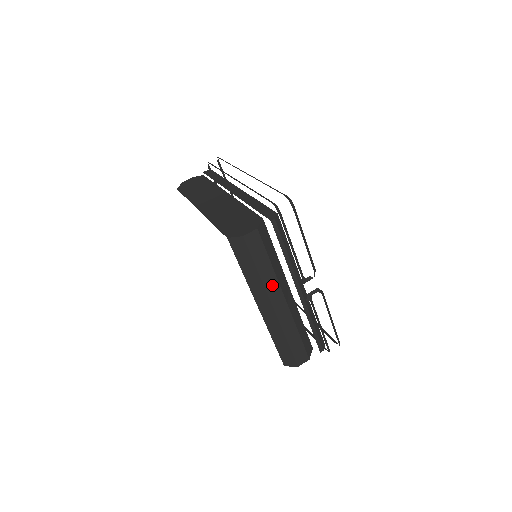
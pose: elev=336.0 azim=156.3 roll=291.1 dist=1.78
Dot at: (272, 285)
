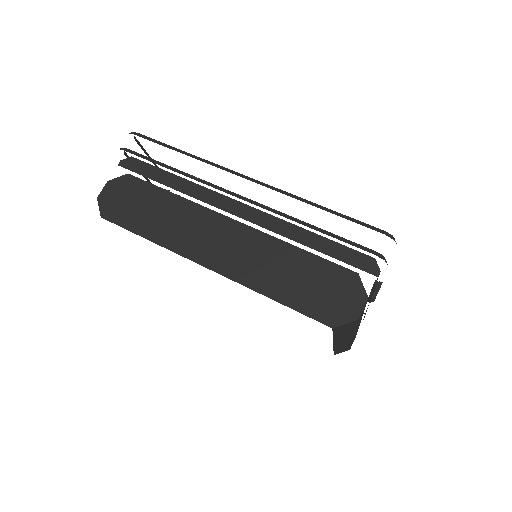
Dot at: (358, 324)
